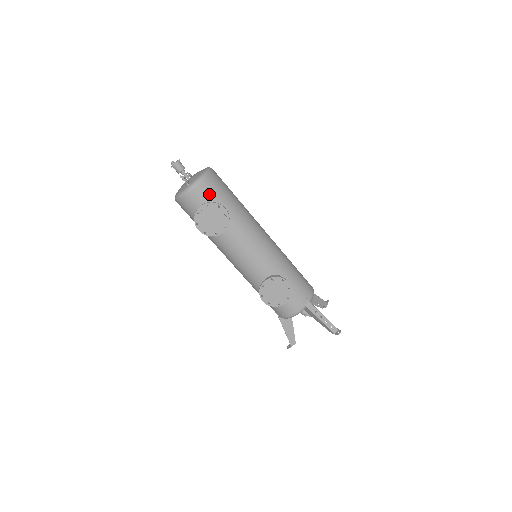
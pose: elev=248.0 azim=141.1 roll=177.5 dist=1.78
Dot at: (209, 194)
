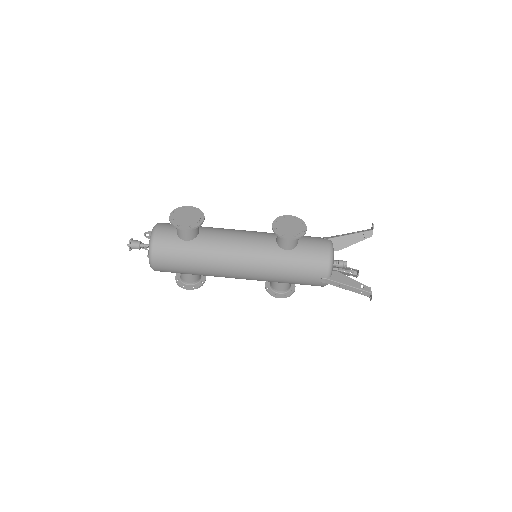
Dot at: occluded
